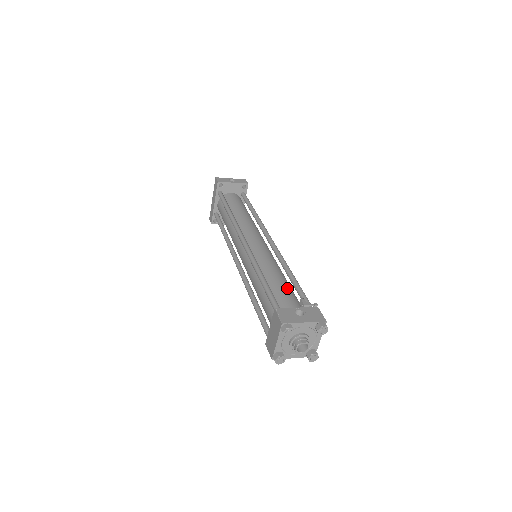
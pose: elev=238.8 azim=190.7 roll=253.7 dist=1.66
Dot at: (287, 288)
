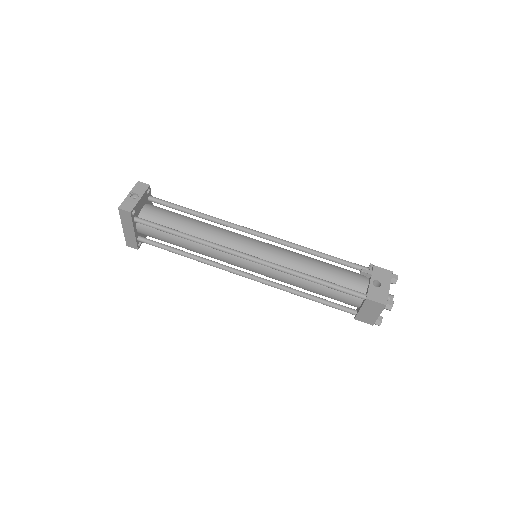
Dot at: (335, 269)
